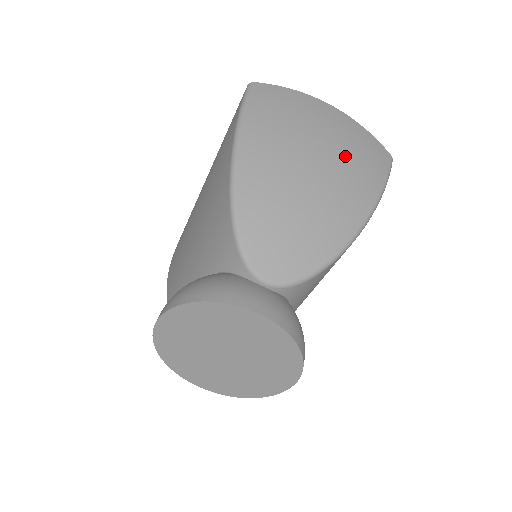
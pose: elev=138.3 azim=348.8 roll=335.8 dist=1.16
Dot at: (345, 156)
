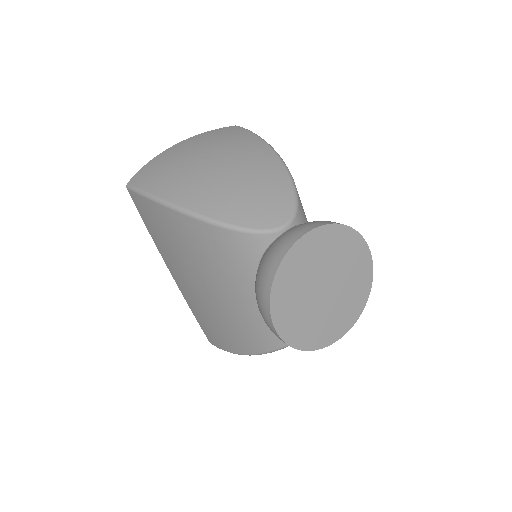
Dot at: (220, 145)
